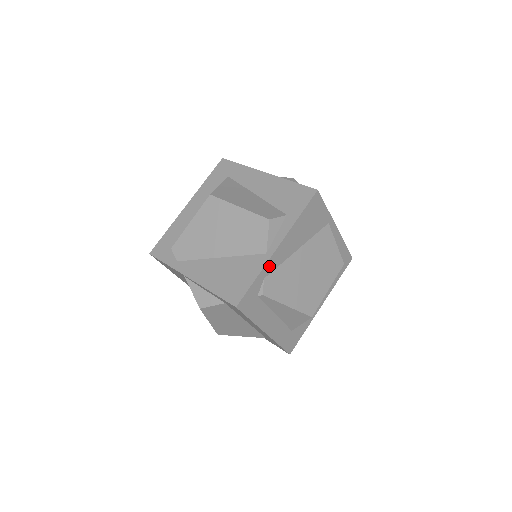
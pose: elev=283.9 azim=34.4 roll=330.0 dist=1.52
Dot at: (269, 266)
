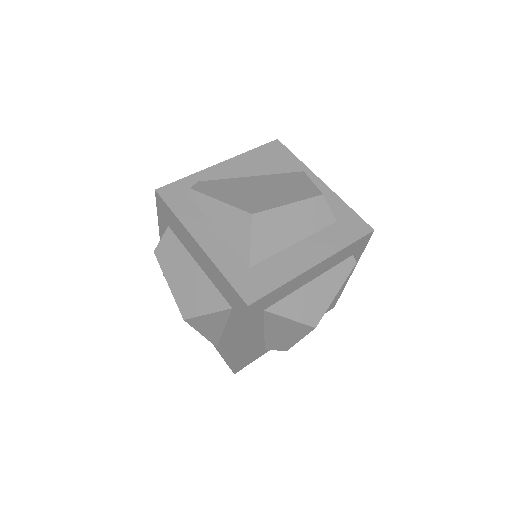
Dot at: (207, 174)
